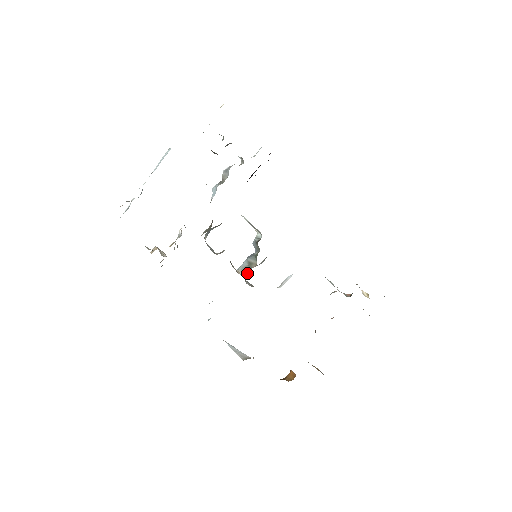
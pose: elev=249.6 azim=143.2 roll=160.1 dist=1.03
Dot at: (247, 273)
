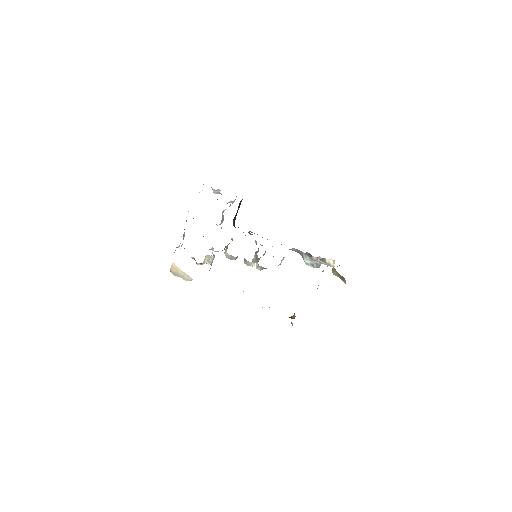
Dot at: (257, 262)
